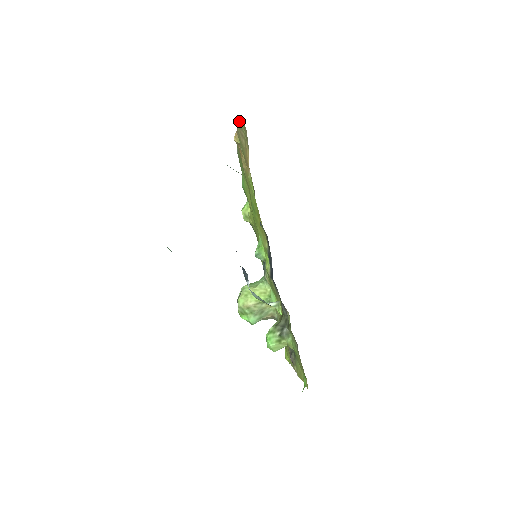
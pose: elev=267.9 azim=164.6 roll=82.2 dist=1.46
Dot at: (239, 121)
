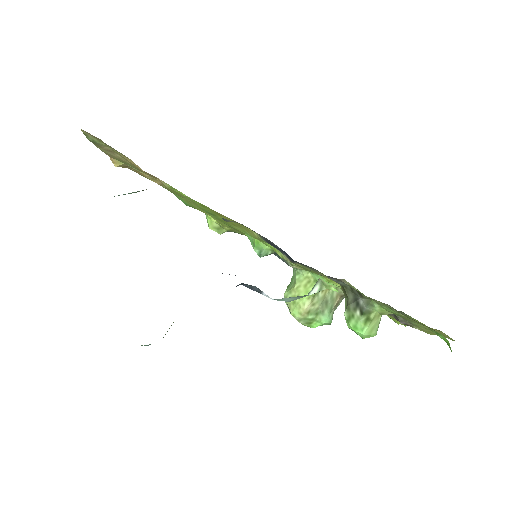
Dot at: (88, 139)
